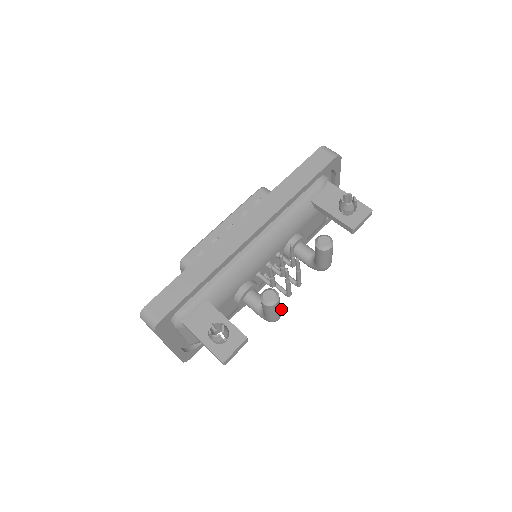
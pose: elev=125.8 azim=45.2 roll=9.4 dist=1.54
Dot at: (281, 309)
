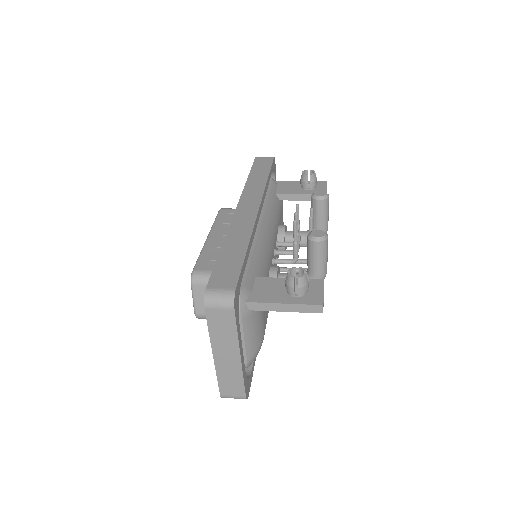
Dot at: occluded
